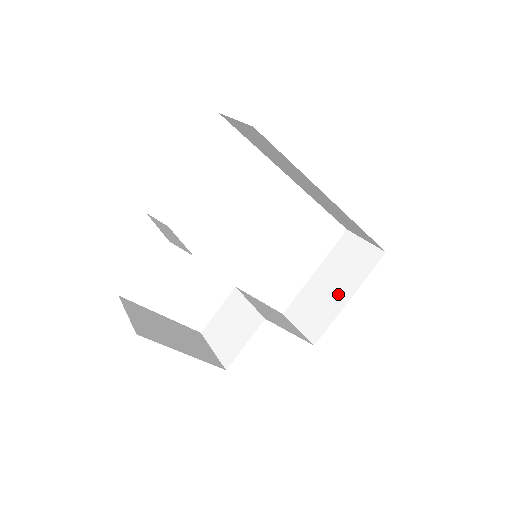
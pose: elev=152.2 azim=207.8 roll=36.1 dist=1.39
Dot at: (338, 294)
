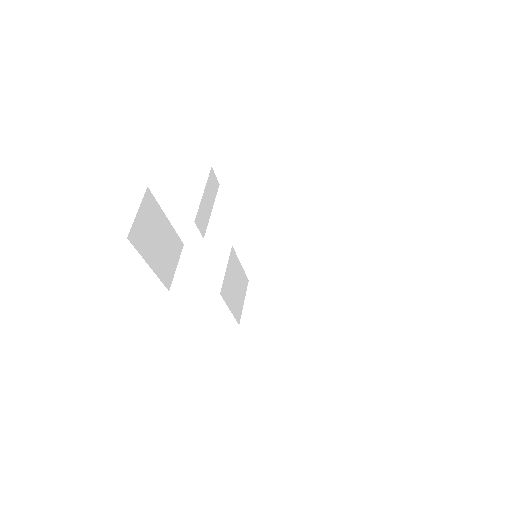
Dot at: (287, 316)
